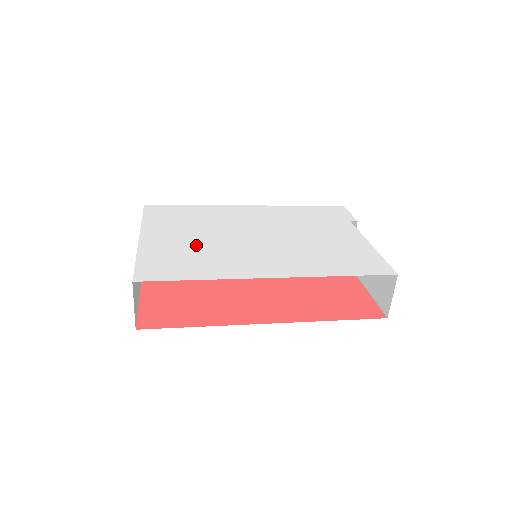
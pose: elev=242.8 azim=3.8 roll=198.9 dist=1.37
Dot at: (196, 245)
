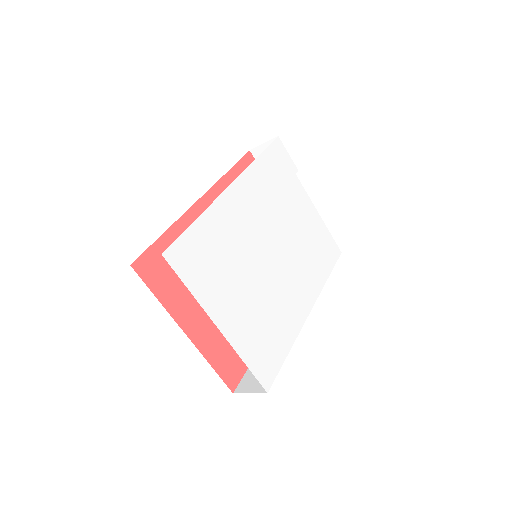
Dot at: (257, 306)
